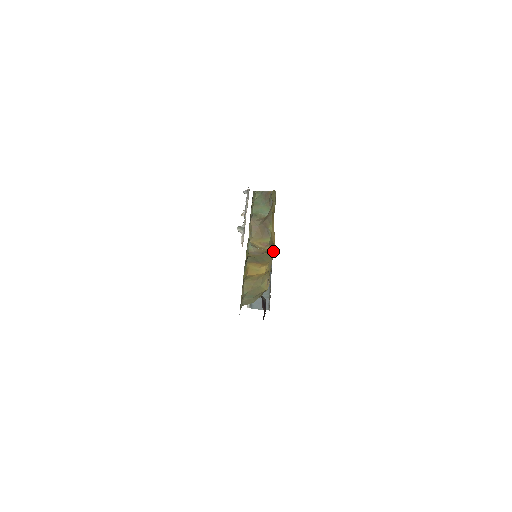
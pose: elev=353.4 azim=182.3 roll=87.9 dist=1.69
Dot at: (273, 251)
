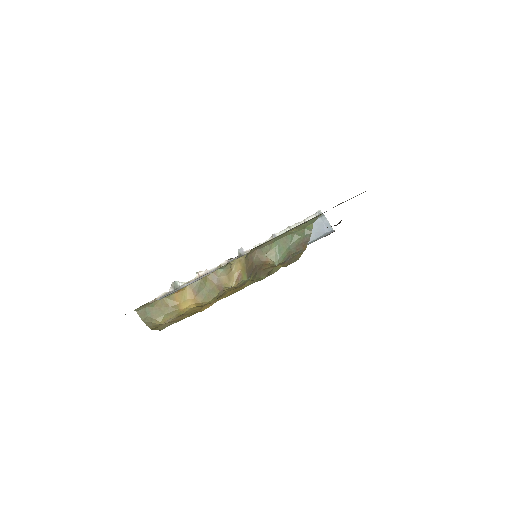
Dot at: (187, 316)
